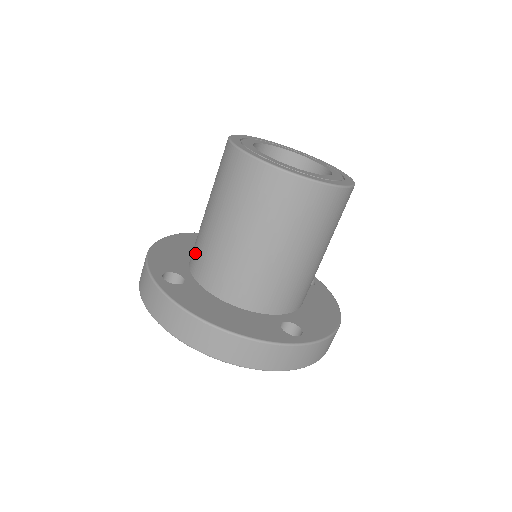
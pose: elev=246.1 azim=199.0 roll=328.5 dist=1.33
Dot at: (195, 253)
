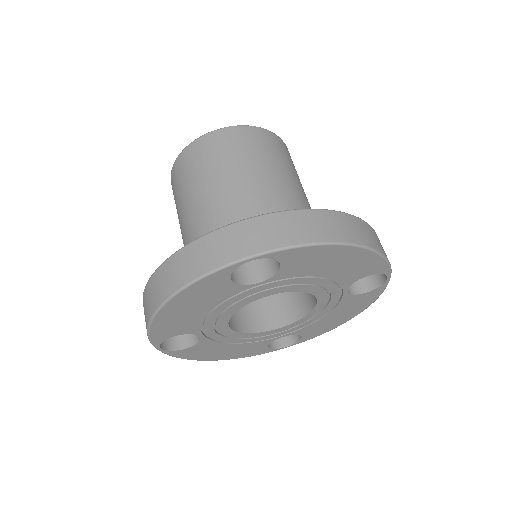
Dot at: occluded
